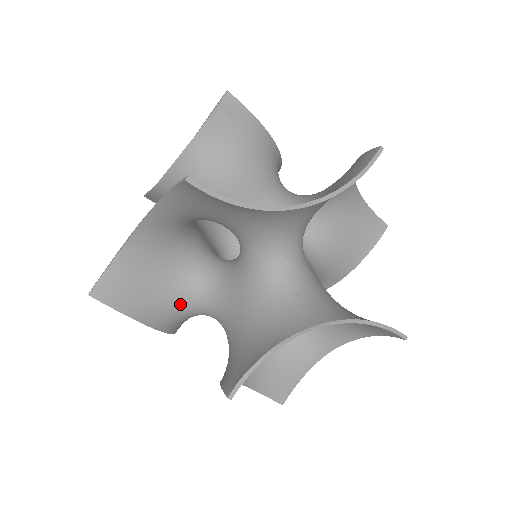
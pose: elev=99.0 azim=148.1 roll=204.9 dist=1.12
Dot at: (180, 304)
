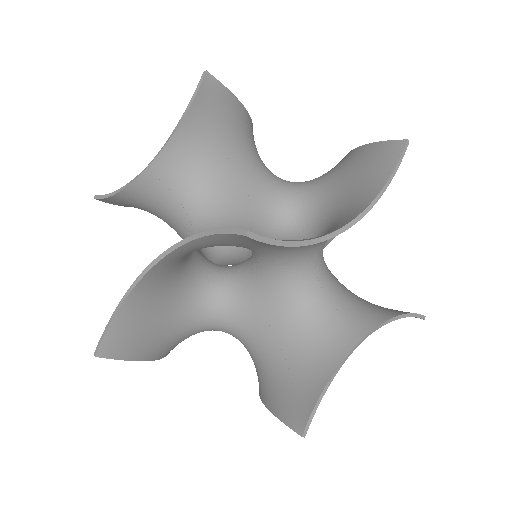
Dot at: (189, 329)
